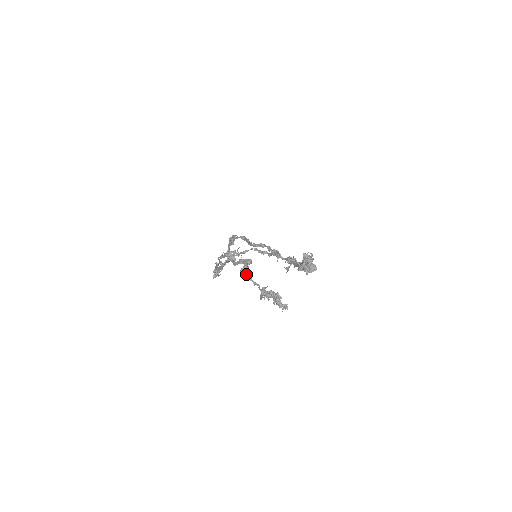
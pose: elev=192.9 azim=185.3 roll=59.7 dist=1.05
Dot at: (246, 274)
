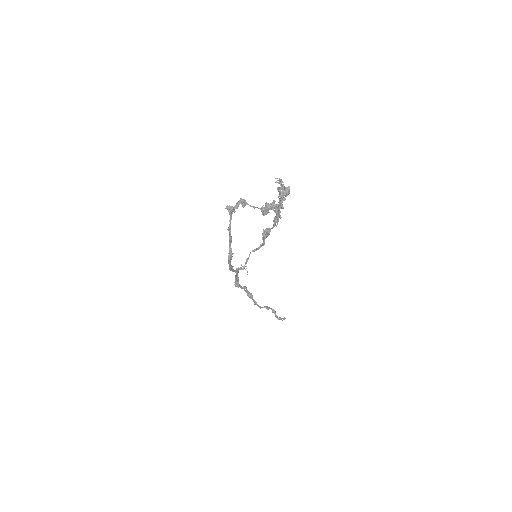
Dot at: (245, 204)
